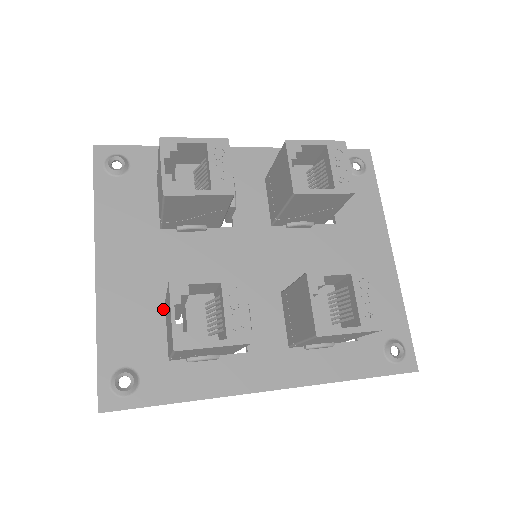
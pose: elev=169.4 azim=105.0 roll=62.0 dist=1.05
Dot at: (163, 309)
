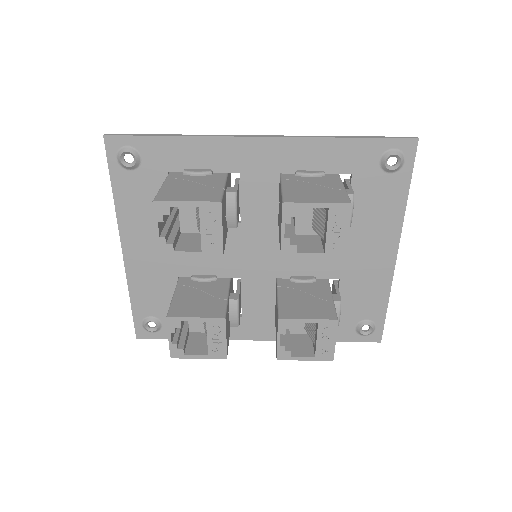
Dot at: occluded
